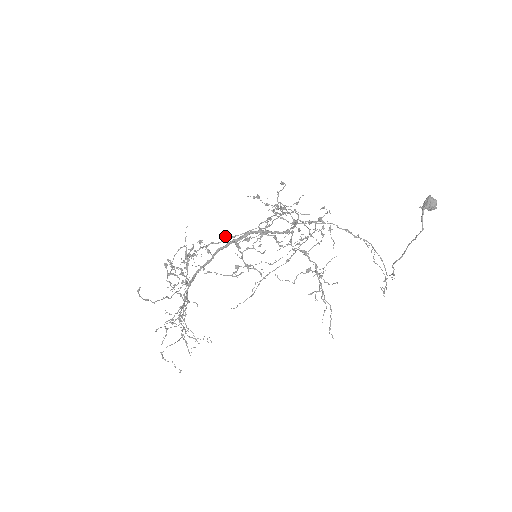
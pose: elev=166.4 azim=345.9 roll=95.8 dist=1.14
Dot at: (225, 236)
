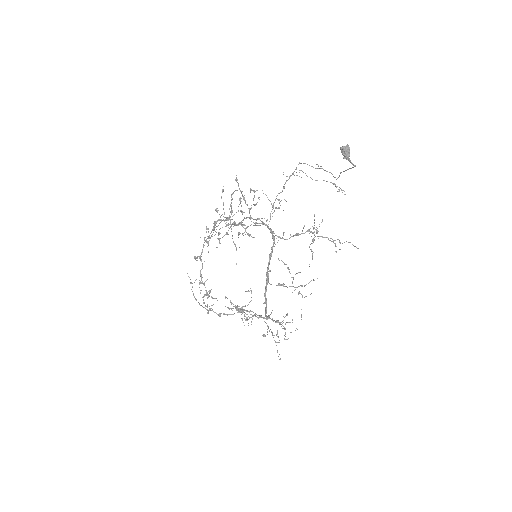
Dot at: (194, 257)
